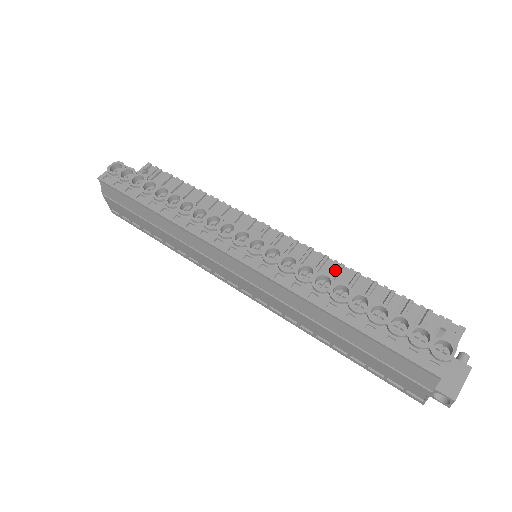
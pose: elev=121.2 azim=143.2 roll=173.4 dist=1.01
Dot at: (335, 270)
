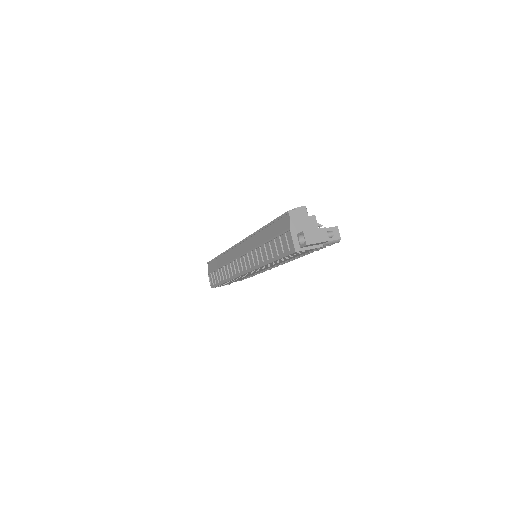
Dot at: occluded
